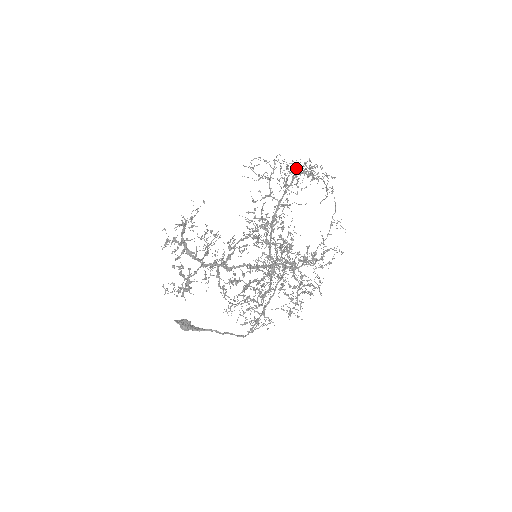
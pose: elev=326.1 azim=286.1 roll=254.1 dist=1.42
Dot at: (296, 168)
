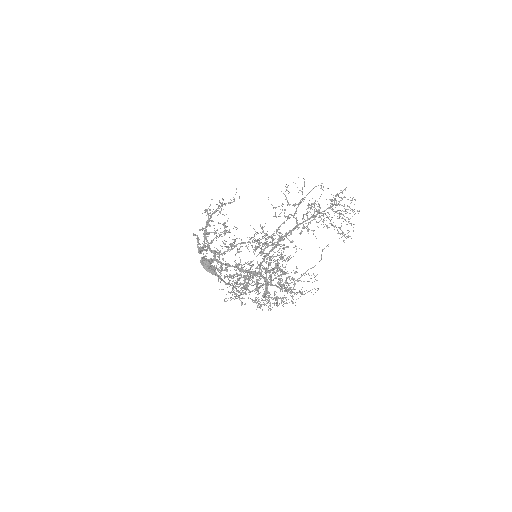
Dot at: (334, 201)
